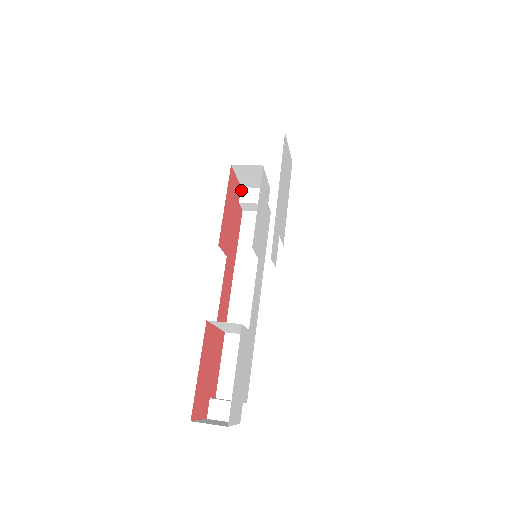
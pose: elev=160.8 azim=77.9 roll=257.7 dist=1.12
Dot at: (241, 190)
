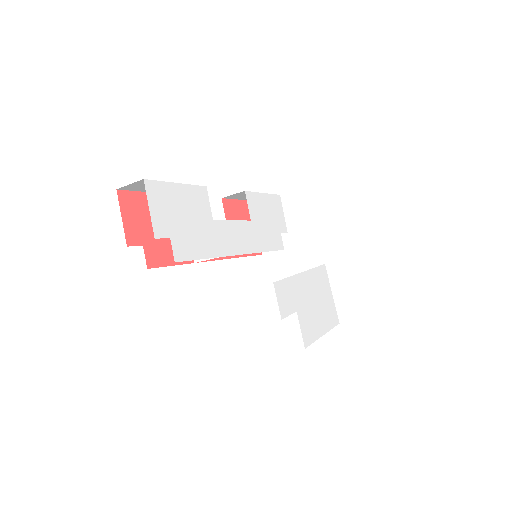
Dot at: occluded
